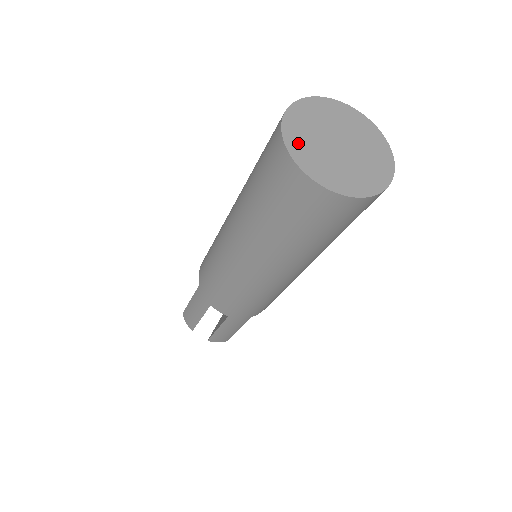
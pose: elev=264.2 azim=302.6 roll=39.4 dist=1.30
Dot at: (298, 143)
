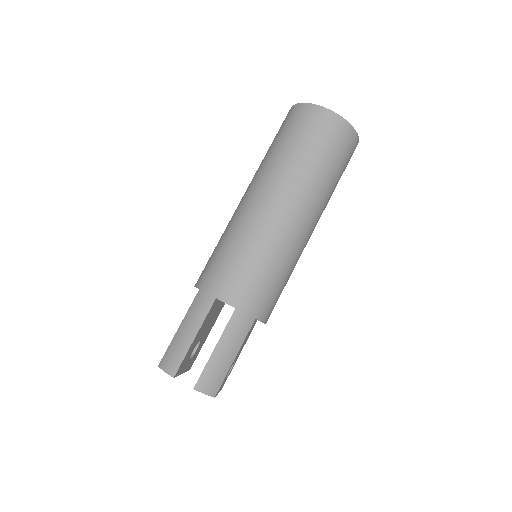
Dot at: occluded
